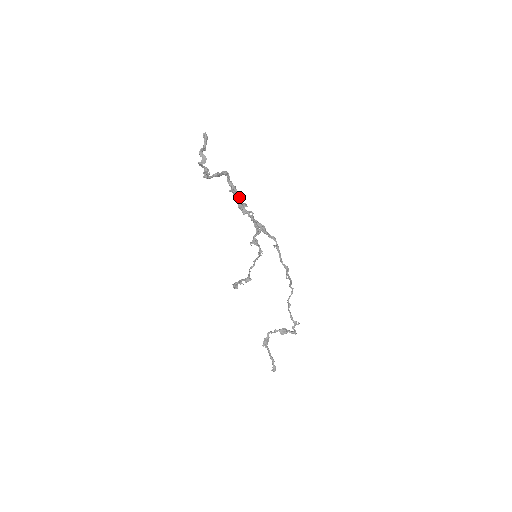
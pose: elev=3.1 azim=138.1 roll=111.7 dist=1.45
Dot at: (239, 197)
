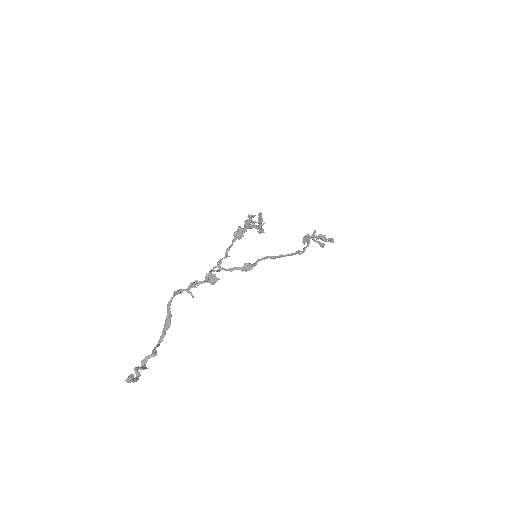
Dot at: occluded
